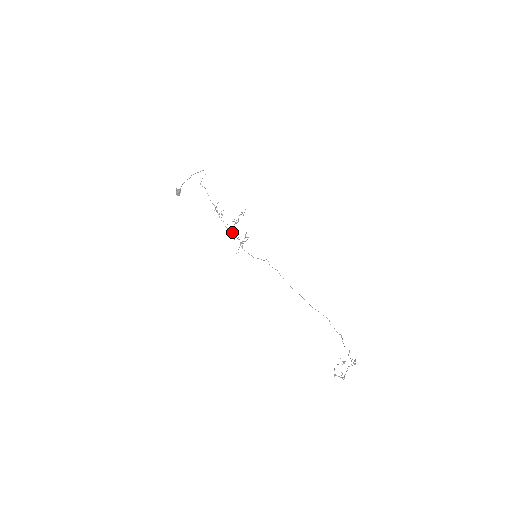
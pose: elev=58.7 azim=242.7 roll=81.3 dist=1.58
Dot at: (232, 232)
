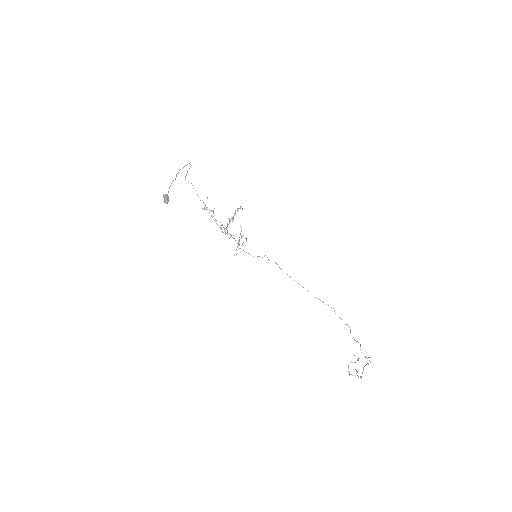
Dot at: occluded
